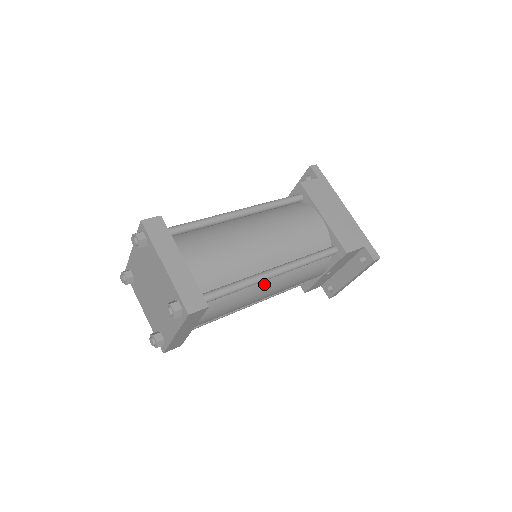
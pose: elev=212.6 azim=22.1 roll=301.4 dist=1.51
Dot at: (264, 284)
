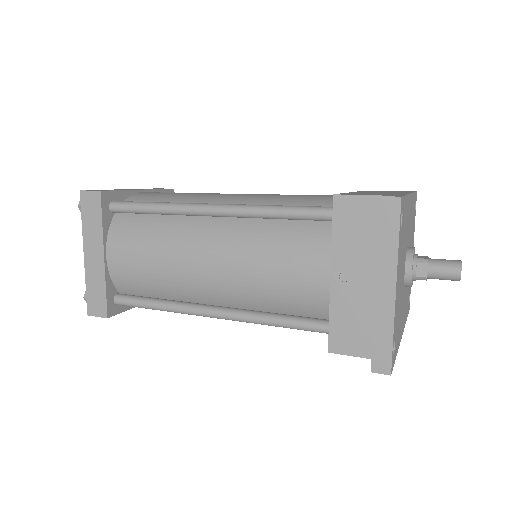
Dot at: (200, 229)
